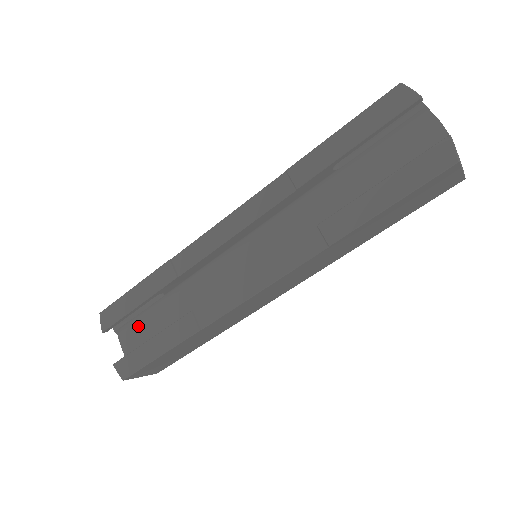
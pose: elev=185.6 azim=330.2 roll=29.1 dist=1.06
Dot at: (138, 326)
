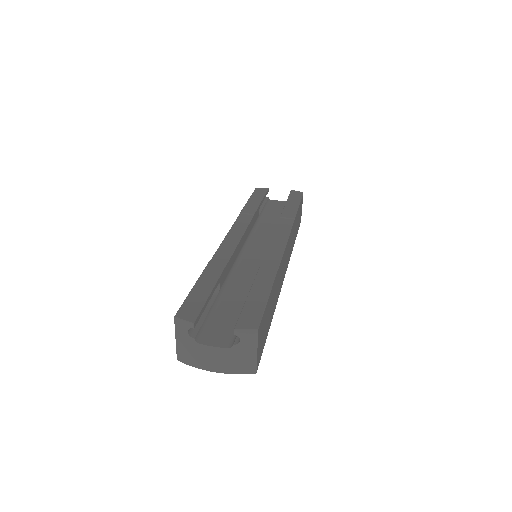
Dot at: (214, 323)
